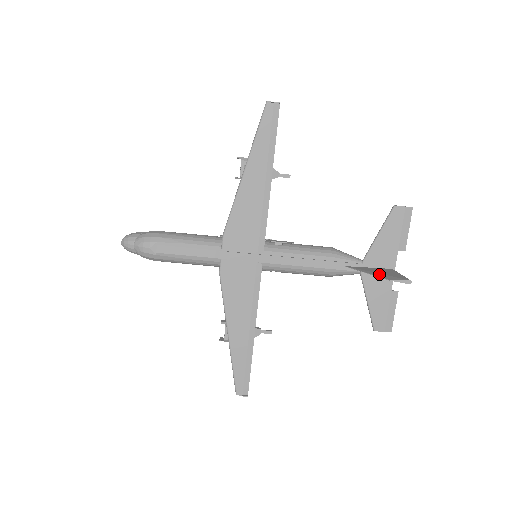
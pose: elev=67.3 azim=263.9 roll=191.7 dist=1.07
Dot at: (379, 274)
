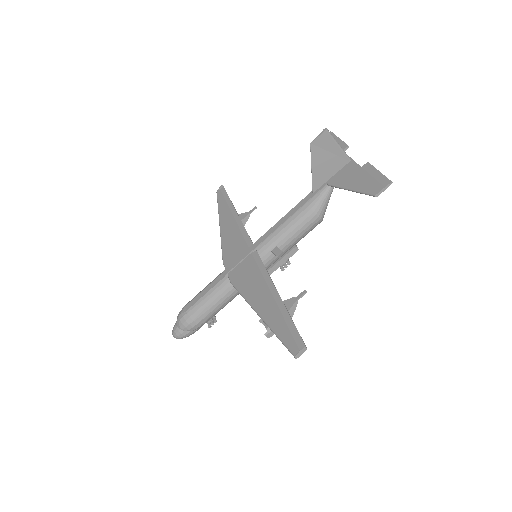
Dot at: (316, 158)
